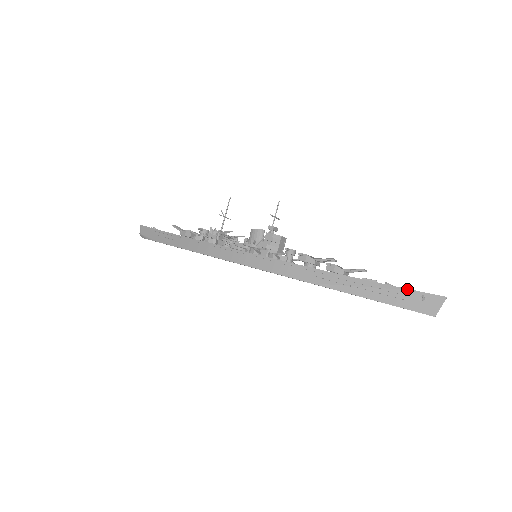
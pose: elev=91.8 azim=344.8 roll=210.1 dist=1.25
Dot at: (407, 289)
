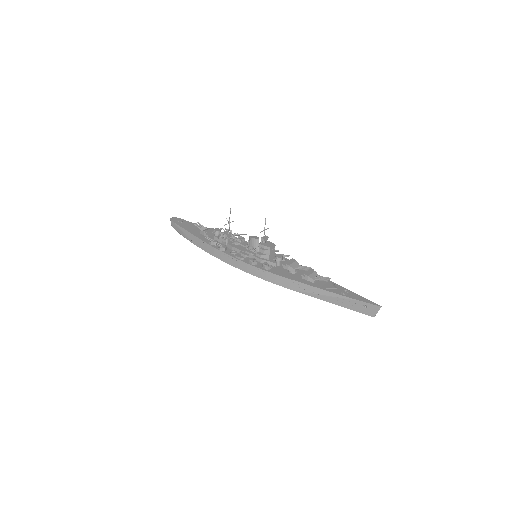
Dot at: (355, 300)
